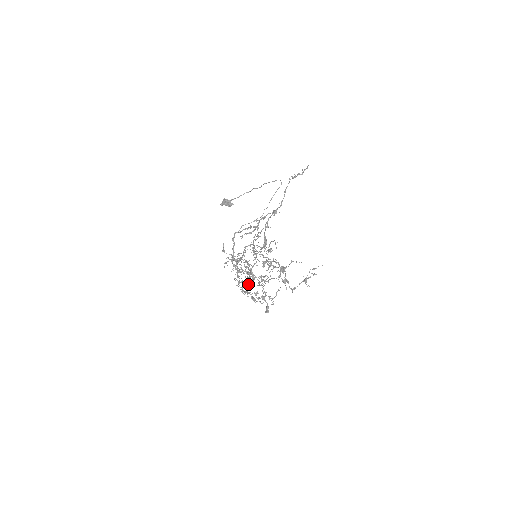
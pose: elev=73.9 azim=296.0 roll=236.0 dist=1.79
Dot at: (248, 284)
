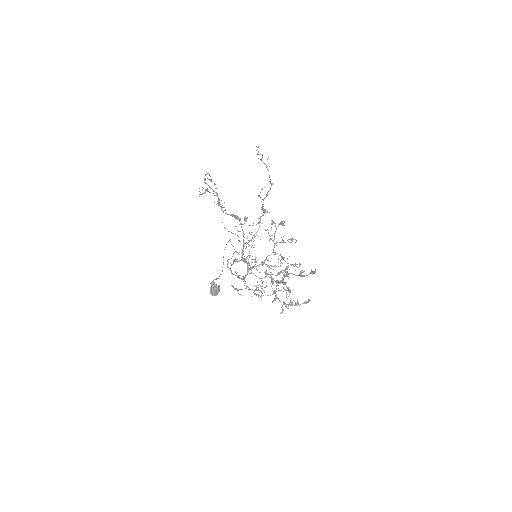
Dot at: occluded
